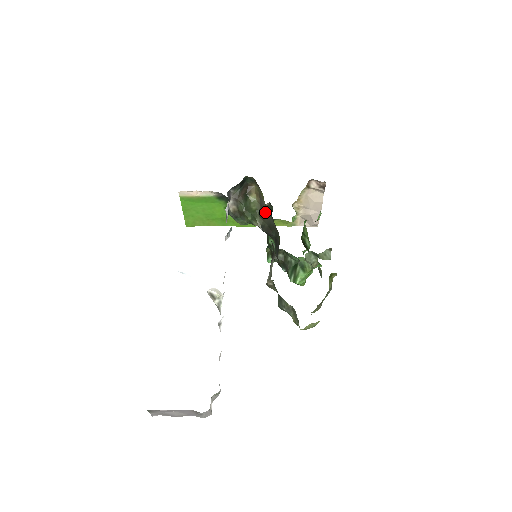
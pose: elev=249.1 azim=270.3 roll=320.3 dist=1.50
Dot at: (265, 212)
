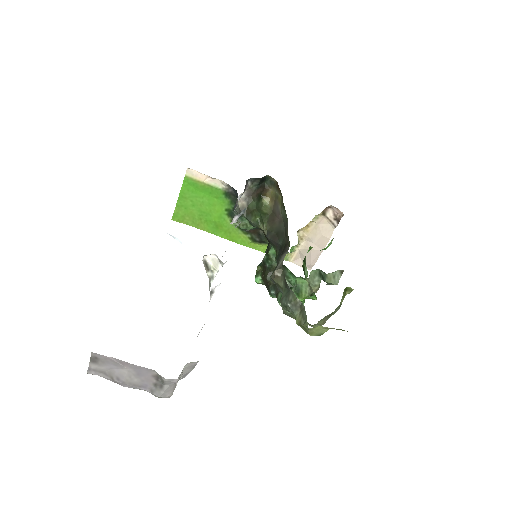
Dot at: (277, 217)
